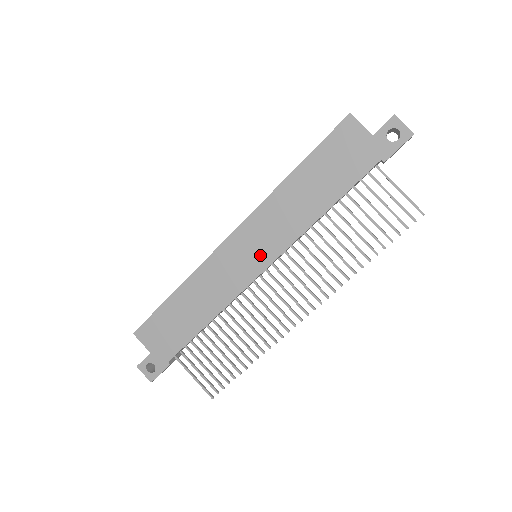
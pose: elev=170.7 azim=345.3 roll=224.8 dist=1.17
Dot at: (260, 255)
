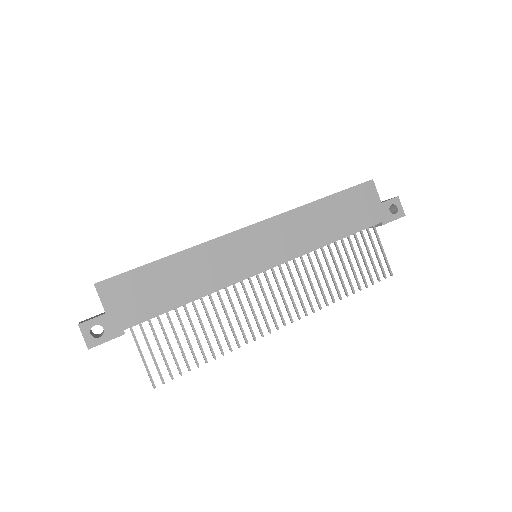
Dot at: (269, 255)
